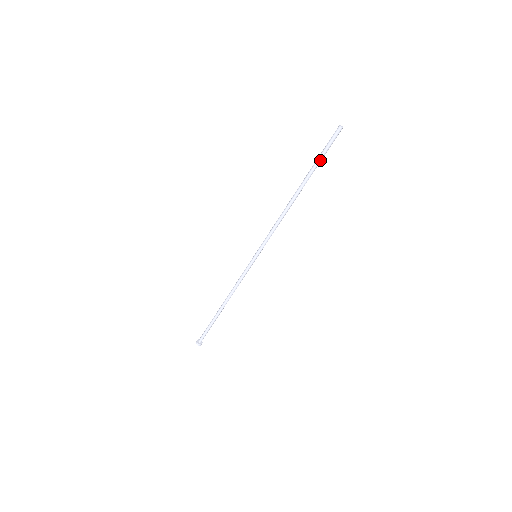
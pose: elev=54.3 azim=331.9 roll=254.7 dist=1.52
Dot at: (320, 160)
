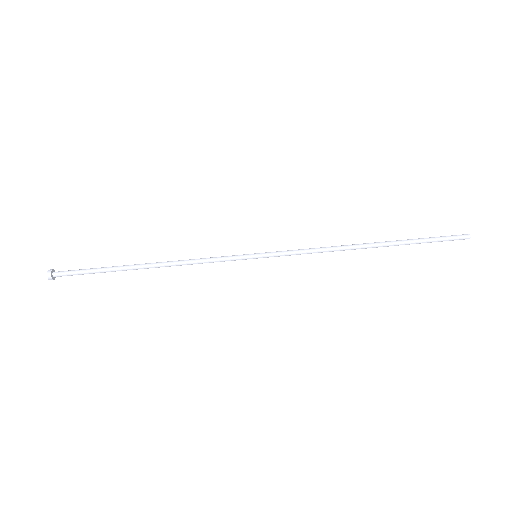
Dot at: (424, 242)
